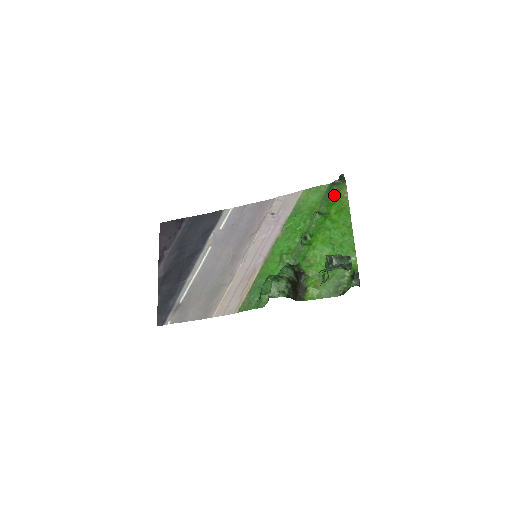
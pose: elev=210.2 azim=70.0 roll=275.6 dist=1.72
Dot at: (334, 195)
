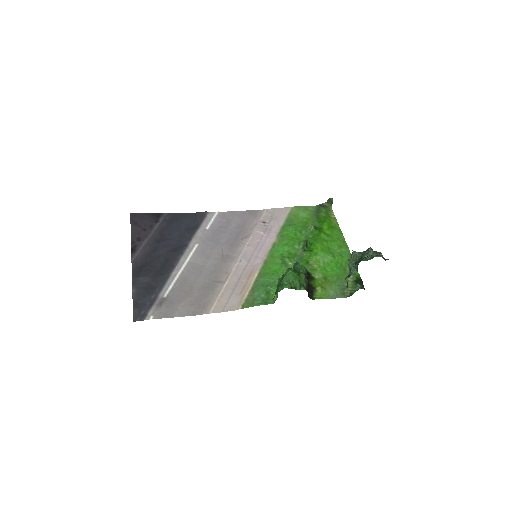
Dot at: (324, 214)
